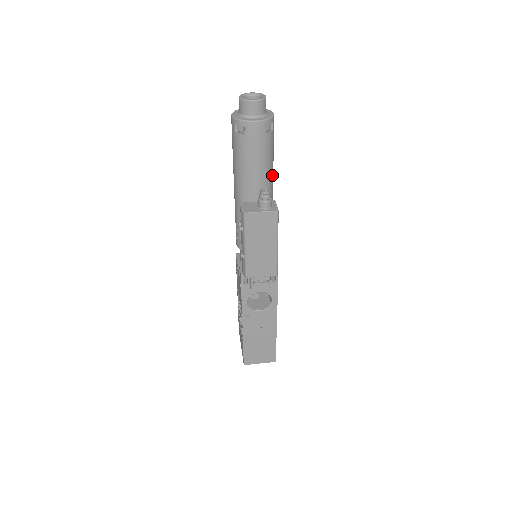
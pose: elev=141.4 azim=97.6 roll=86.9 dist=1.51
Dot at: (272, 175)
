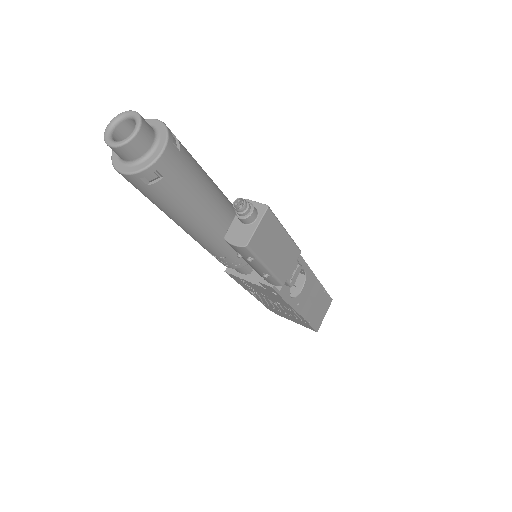
Dot at: (210, 178)
